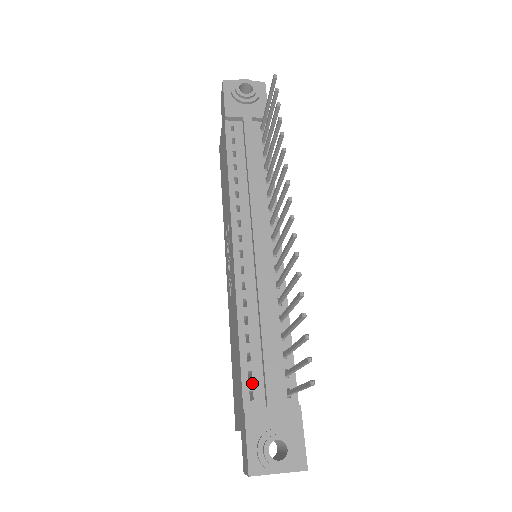
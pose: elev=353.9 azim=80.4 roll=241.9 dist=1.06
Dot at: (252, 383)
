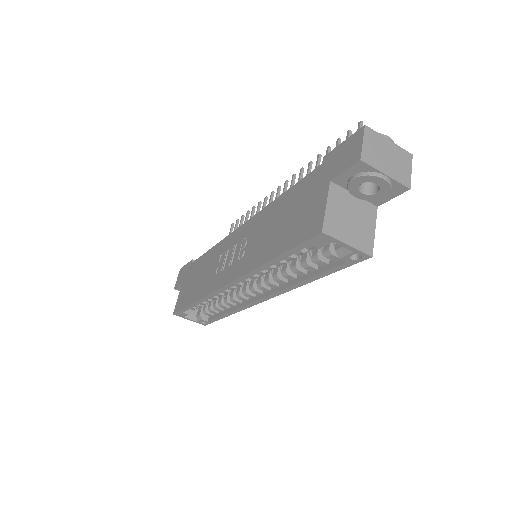
Dot at: occluded
